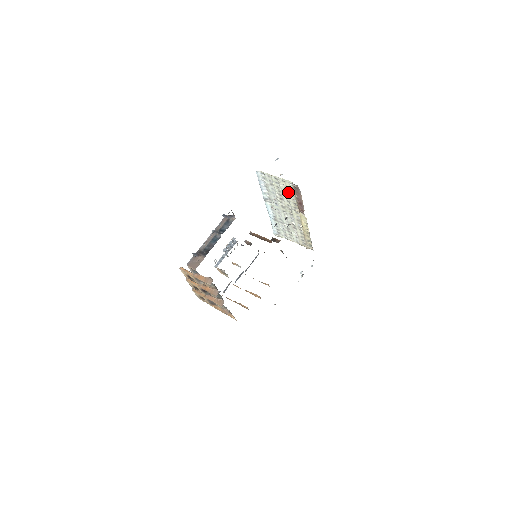
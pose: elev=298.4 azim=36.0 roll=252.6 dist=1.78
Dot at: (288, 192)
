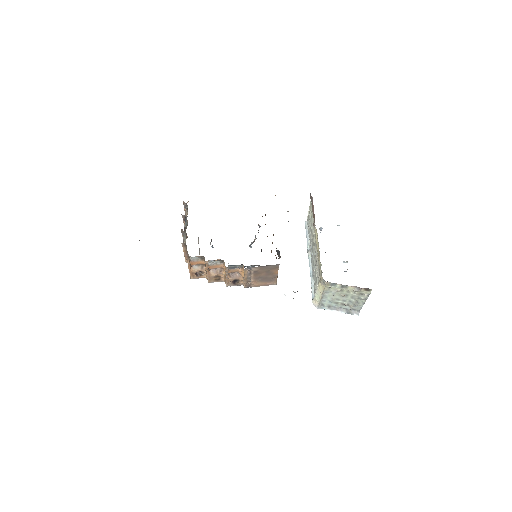
Dot at: (312, 215)
